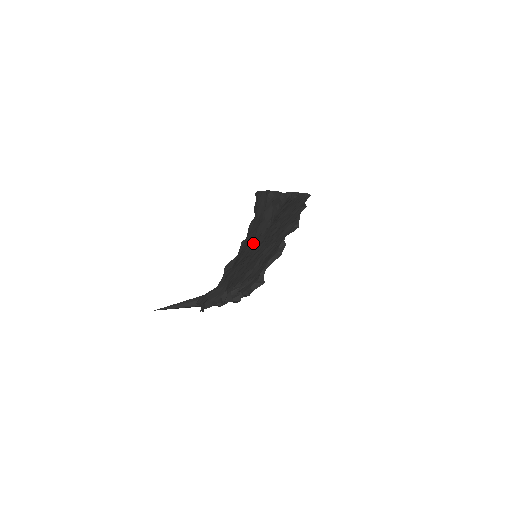
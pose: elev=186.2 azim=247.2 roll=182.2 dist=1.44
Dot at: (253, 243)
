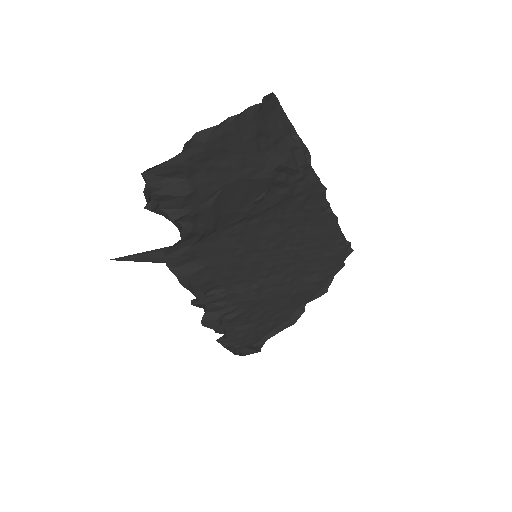
Dot at: (249, 166)
